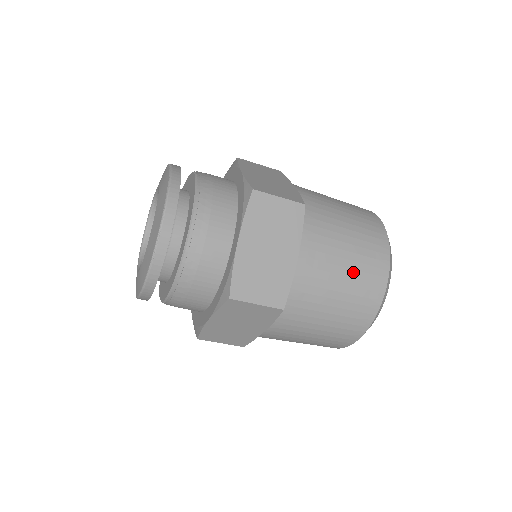
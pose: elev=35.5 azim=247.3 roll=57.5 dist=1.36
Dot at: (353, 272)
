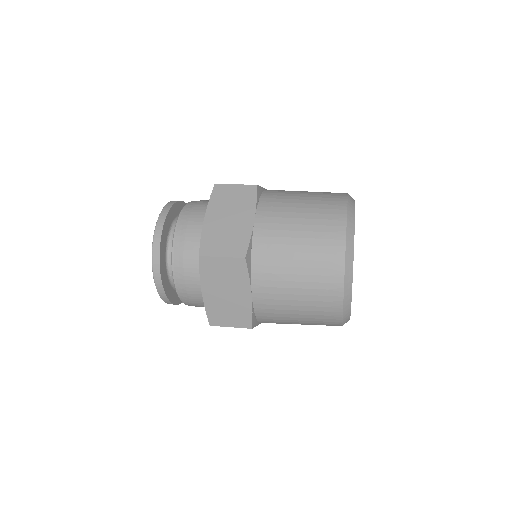
Dot at: occluded
